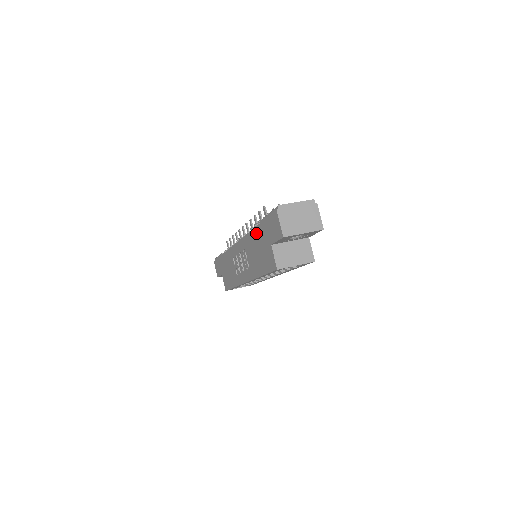
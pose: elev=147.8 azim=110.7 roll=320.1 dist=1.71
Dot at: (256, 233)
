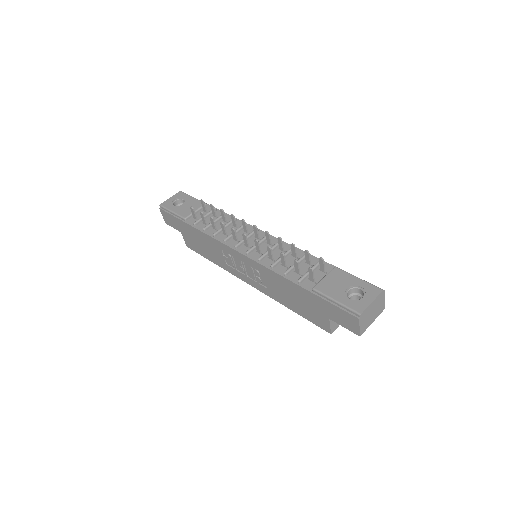
Dot at: (298, 289)
